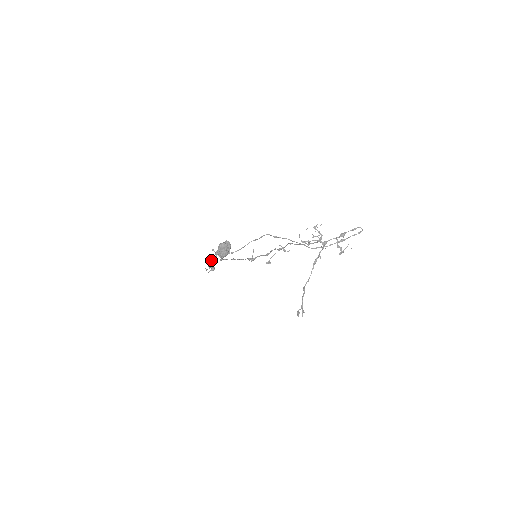
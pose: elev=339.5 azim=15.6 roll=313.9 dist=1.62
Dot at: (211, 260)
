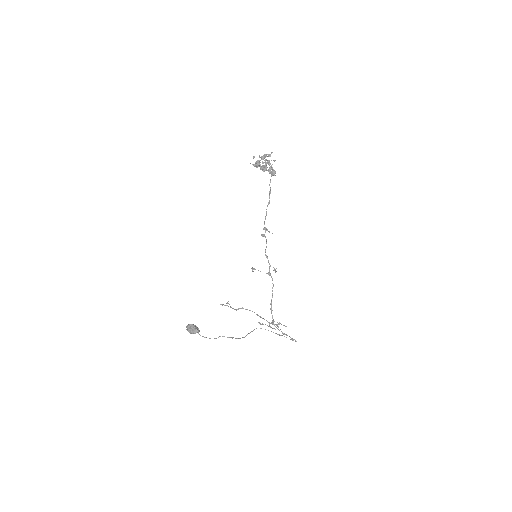
Dot at: (261, 167)
